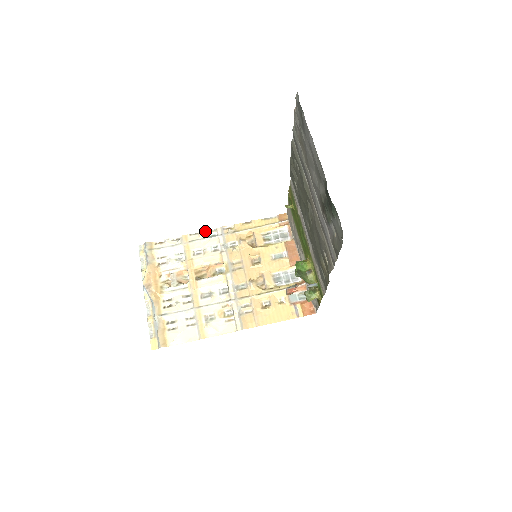
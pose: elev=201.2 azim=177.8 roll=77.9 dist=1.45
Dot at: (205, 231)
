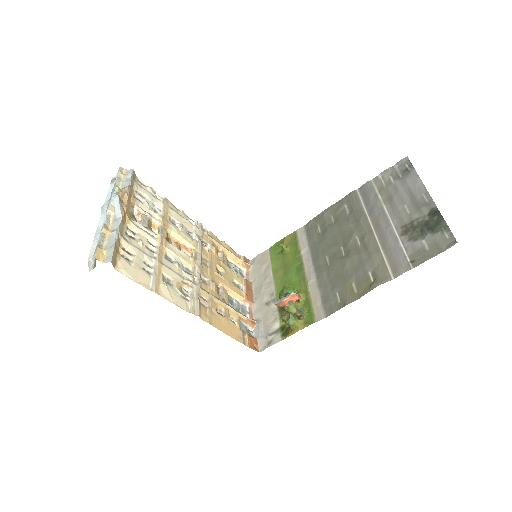
Dot at: occluded
